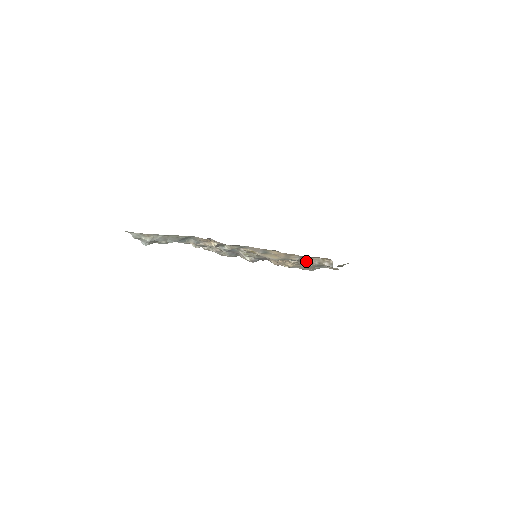
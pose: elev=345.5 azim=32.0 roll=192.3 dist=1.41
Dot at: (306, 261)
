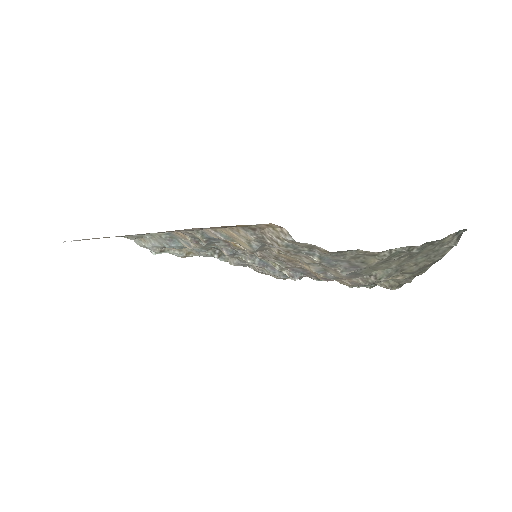
Dot at: (270, 240)
